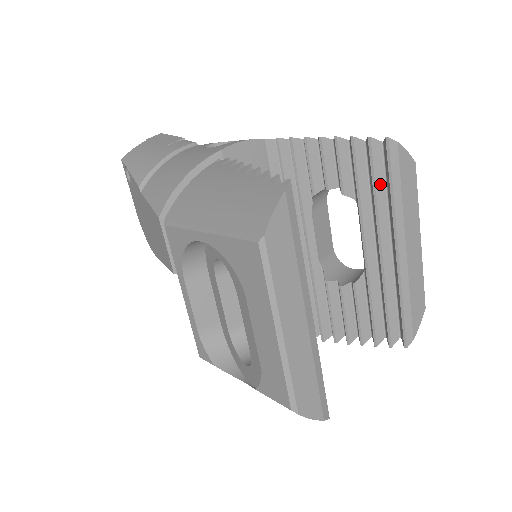
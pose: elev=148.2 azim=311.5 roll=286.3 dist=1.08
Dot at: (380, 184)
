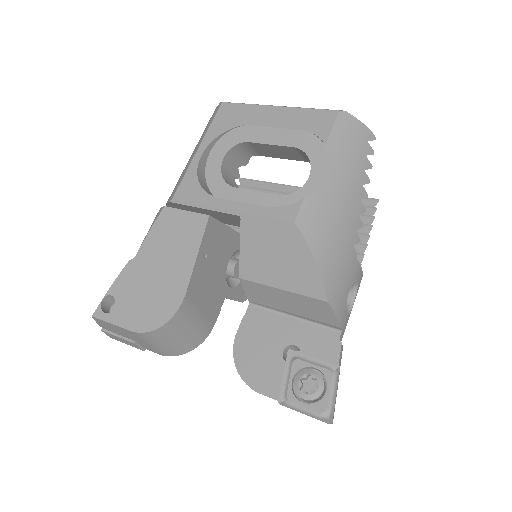
Dot at: (261, 190)
